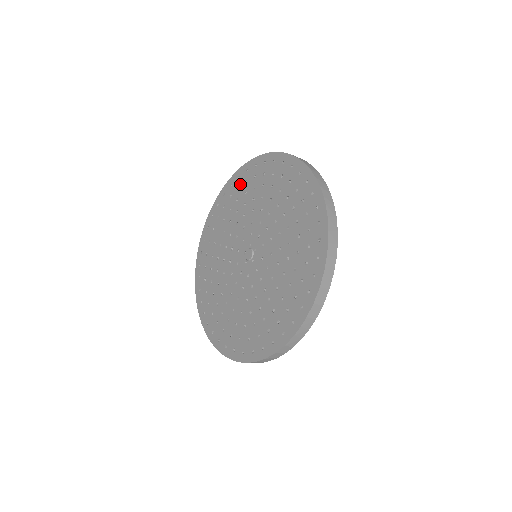
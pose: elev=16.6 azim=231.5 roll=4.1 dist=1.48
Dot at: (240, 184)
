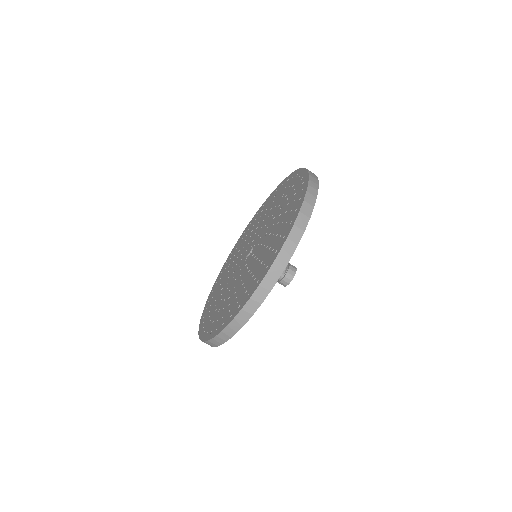
Dot at: (251, 225)
